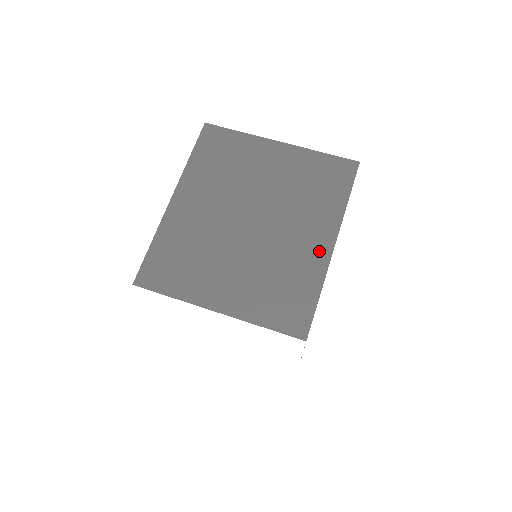
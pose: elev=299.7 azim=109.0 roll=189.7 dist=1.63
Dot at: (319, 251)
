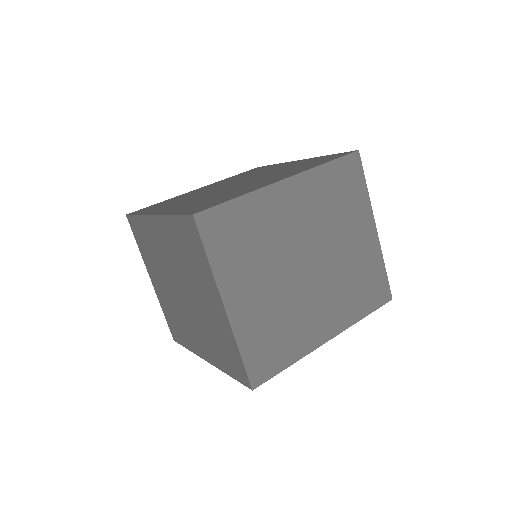
Dot at: (199, 349)
